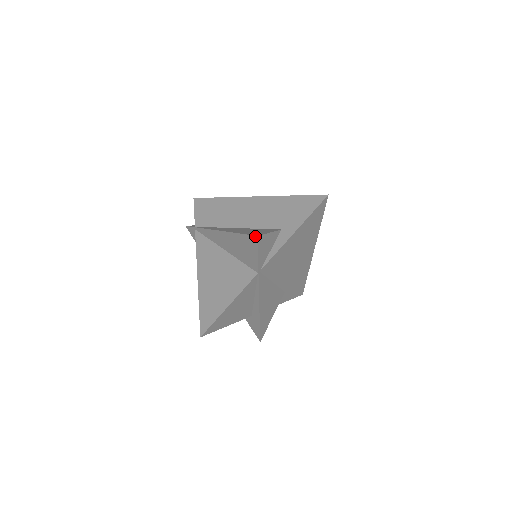
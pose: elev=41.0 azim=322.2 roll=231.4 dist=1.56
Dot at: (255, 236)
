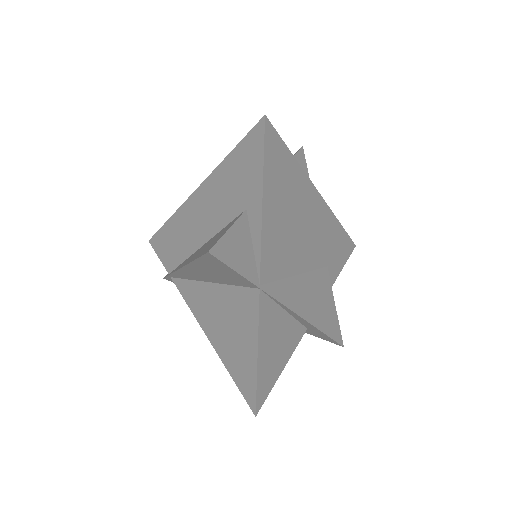
Dot at: (207, 254)
